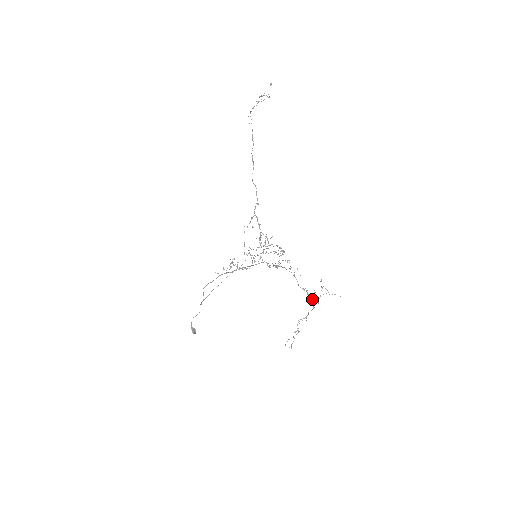
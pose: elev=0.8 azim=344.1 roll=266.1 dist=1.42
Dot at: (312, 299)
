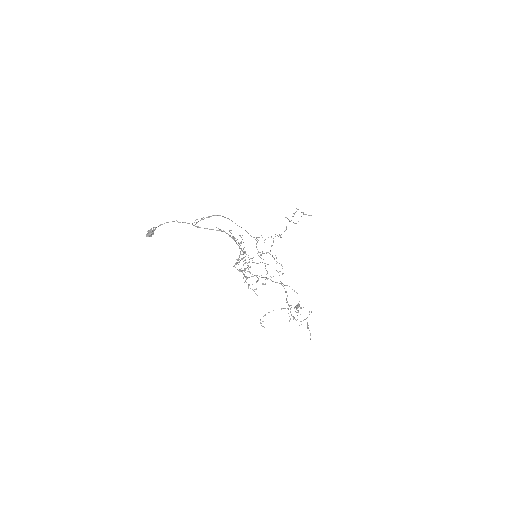
Dot at: (294, 317)
